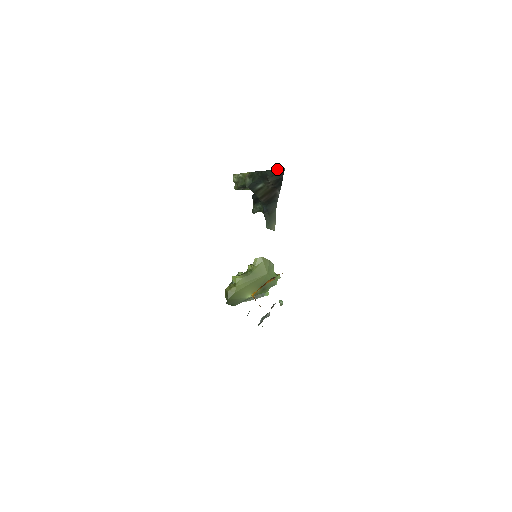
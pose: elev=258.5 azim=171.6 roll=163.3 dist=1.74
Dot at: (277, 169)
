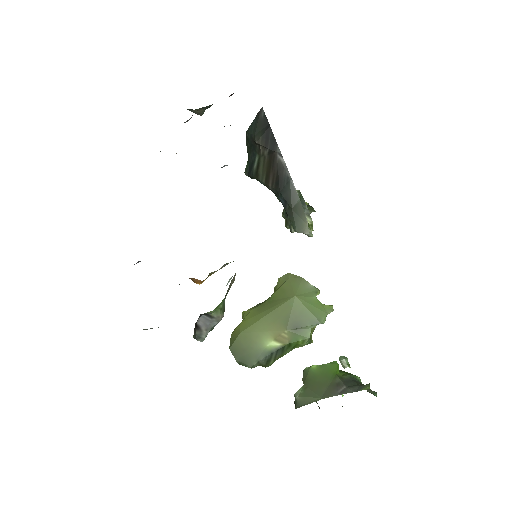
Dot at: (256, 118)
